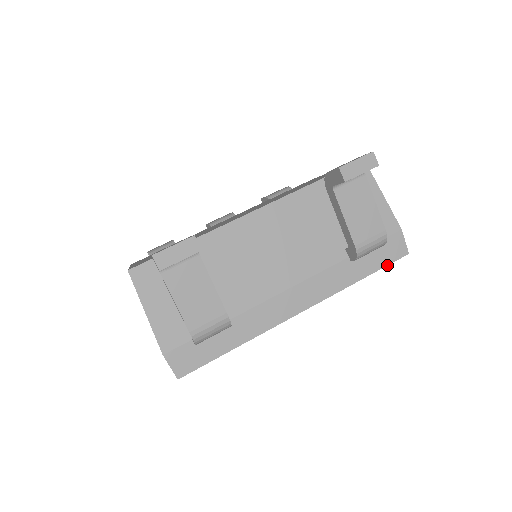
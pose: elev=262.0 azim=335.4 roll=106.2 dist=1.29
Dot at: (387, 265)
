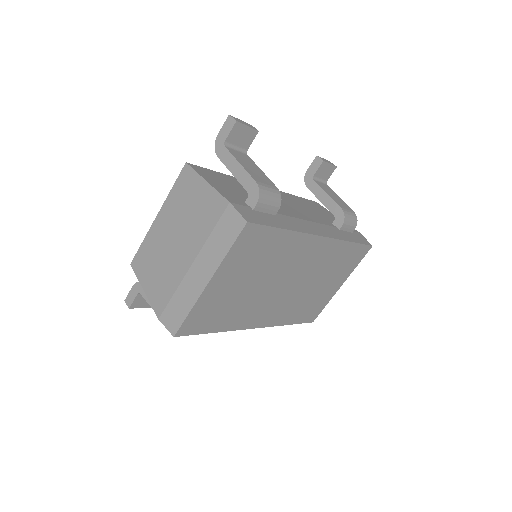
Dot at: (363, 244)
